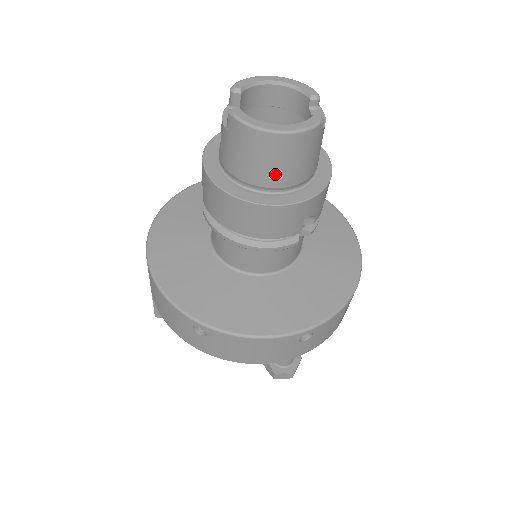
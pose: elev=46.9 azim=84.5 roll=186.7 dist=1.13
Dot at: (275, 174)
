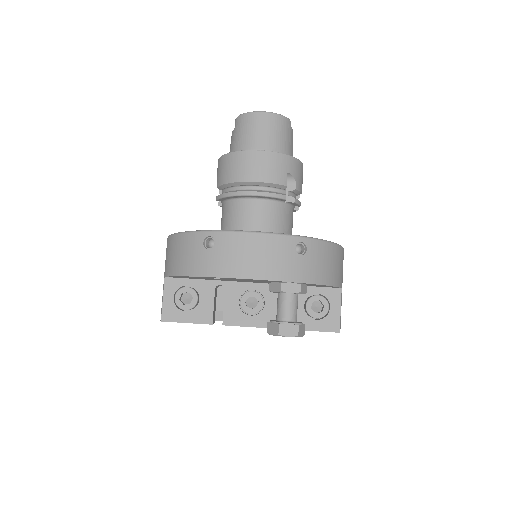
Dot at: (265, 139)
